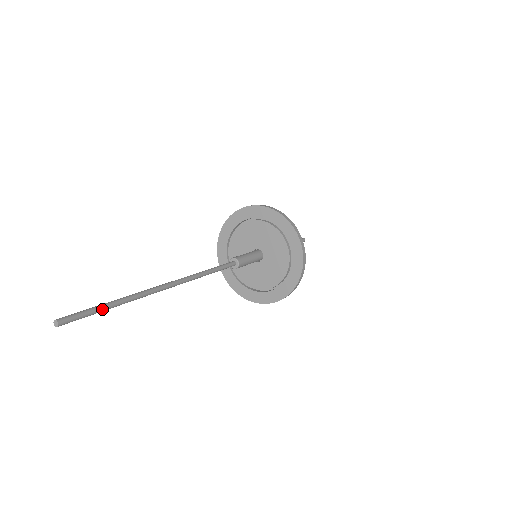
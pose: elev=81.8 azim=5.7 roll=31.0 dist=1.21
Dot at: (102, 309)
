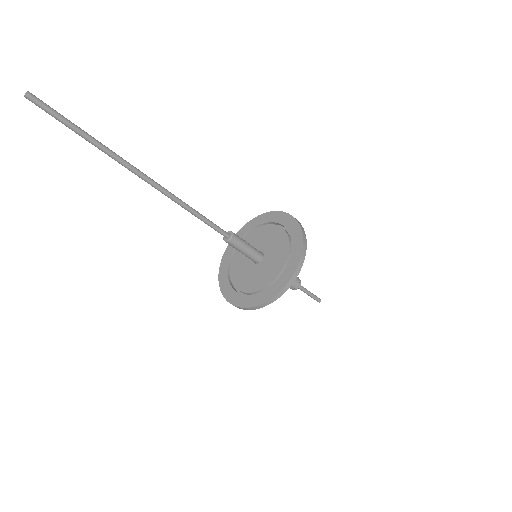
Dot at: (74, 125)
